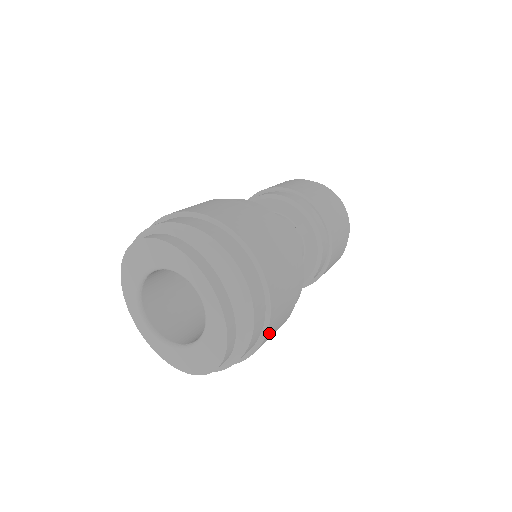
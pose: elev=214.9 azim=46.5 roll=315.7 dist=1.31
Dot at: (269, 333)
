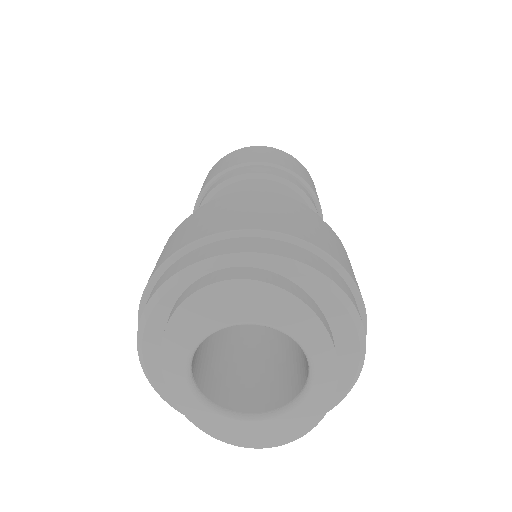
Dot at: occluded
